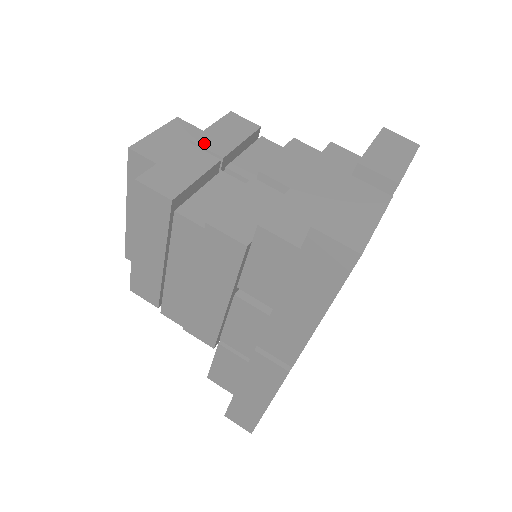
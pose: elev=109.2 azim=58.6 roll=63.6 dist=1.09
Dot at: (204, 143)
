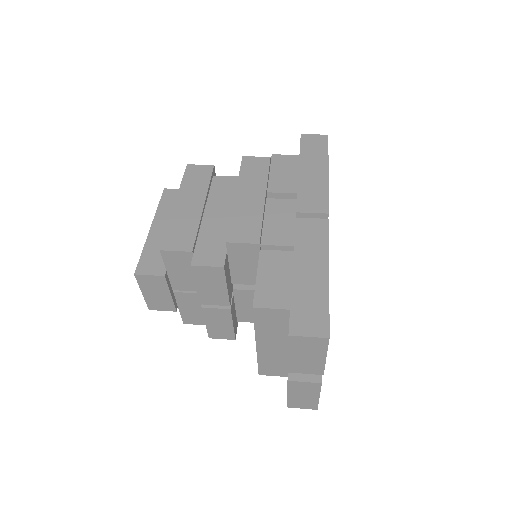
Dot at: occluded
